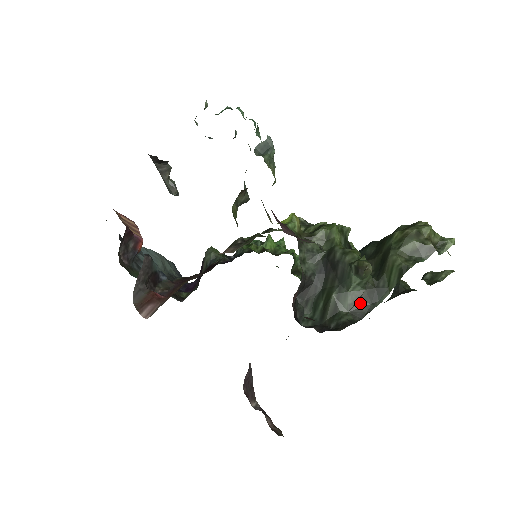
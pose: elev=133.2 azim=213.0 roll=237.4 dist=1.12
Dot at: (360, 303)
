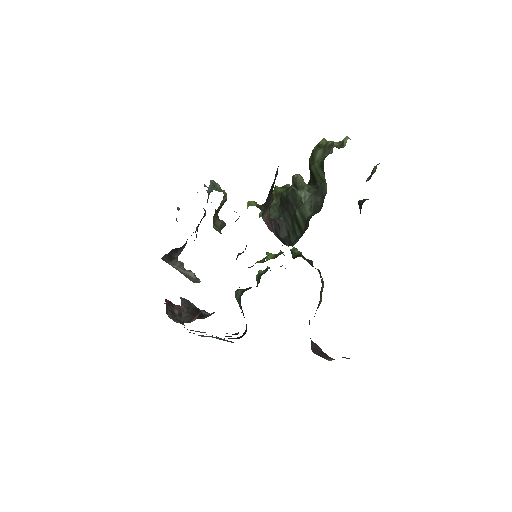
Dot at: (315, 203)
